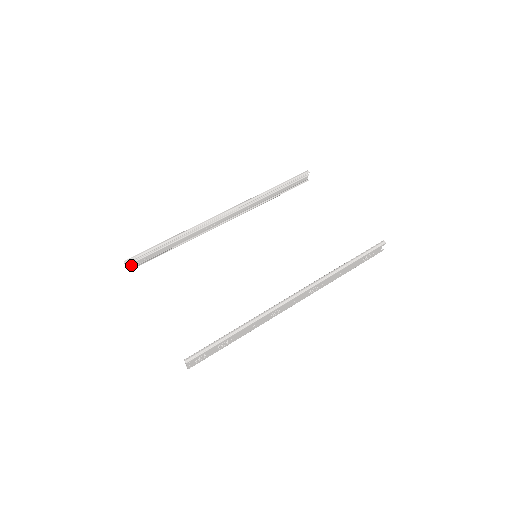
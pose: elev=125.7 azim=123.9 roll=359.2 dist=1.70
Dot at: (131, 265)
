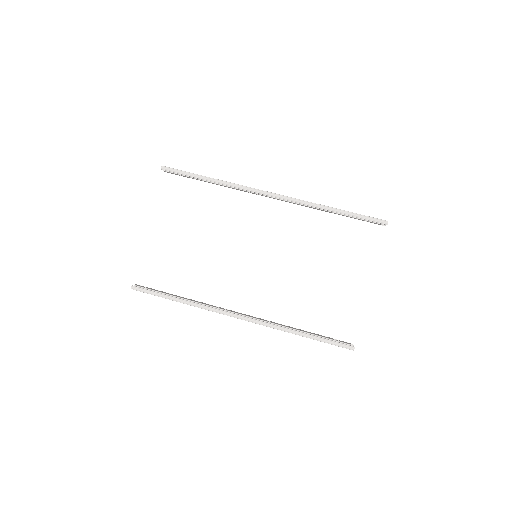
Dot at: (167, 172)
